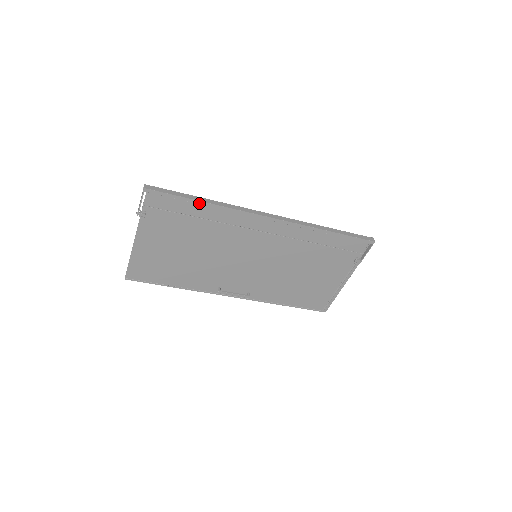
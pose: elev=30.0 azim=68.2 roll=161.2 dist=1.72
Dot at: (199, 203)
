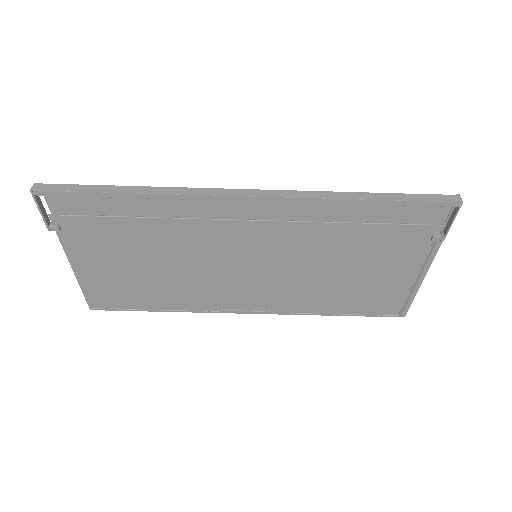
Dot at: (123, 196)
